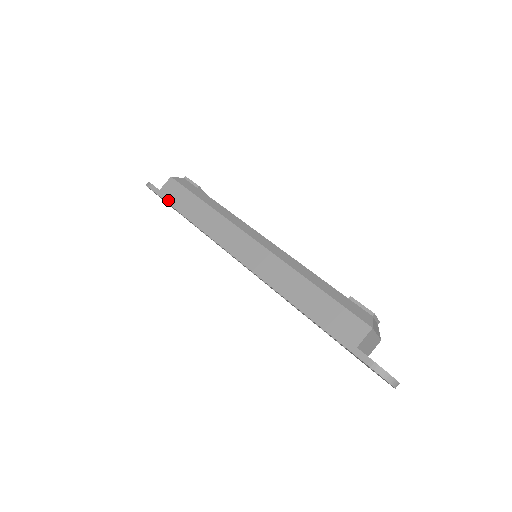
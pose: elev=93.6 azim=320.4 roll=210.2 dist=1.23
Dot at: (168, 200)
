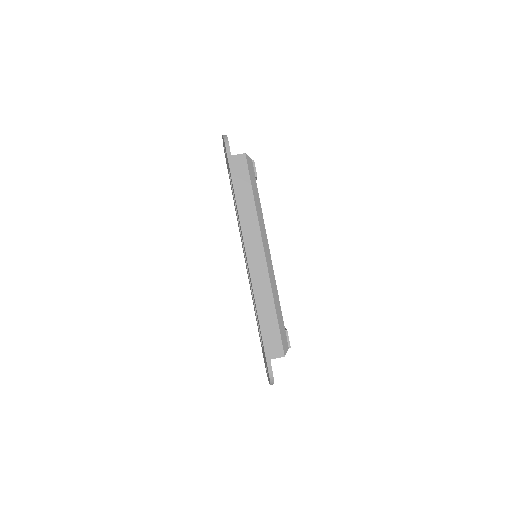
Dot at: (232, 170)
